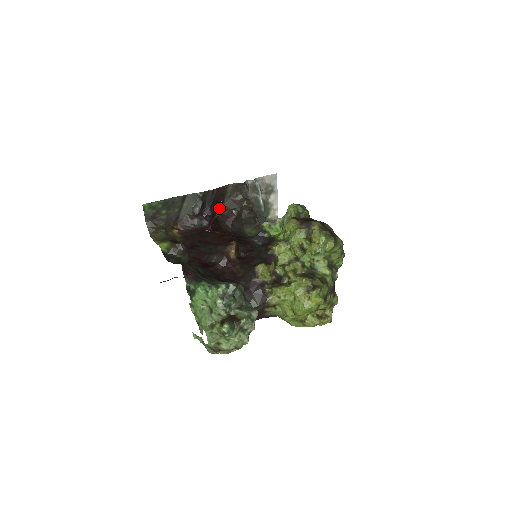
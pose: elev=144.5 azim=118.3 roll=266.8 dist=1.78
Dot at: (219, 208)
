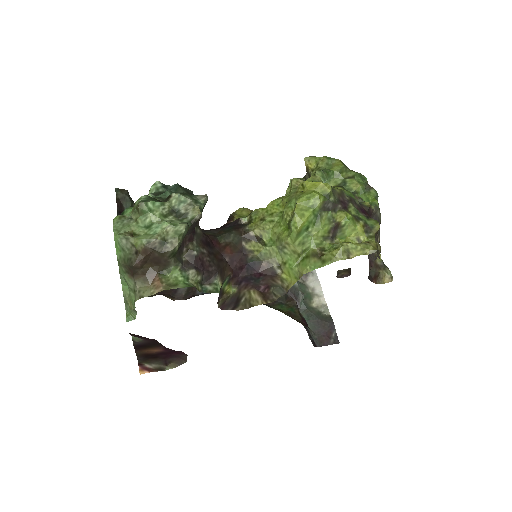
Dot at: occluded
